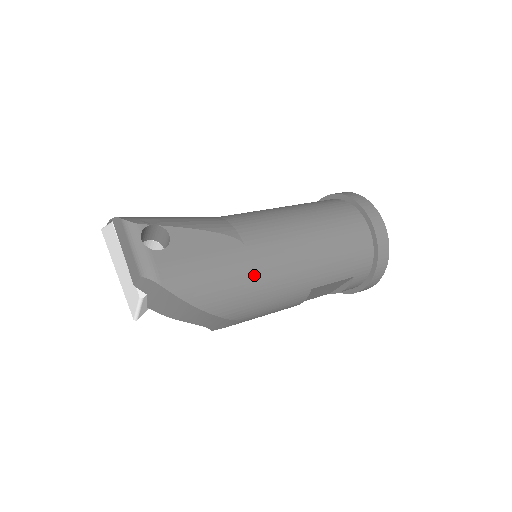
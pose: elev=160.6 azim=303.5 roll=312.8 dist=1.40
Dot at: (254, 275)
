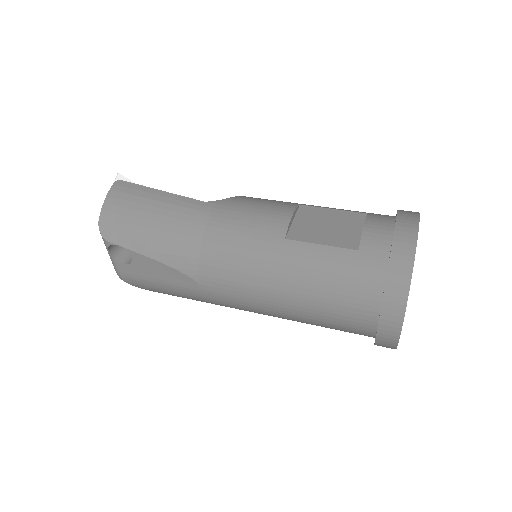
Dot at: (209, 302)
